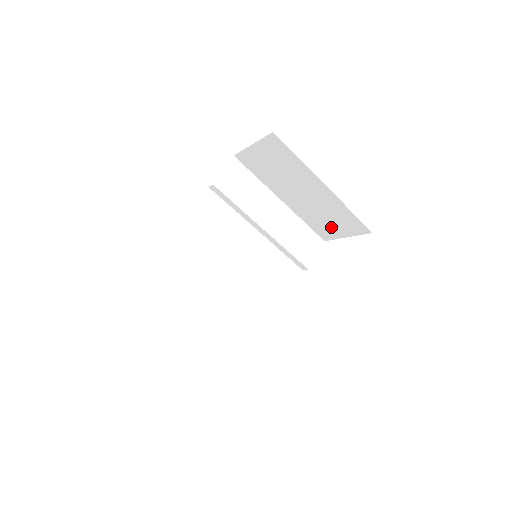
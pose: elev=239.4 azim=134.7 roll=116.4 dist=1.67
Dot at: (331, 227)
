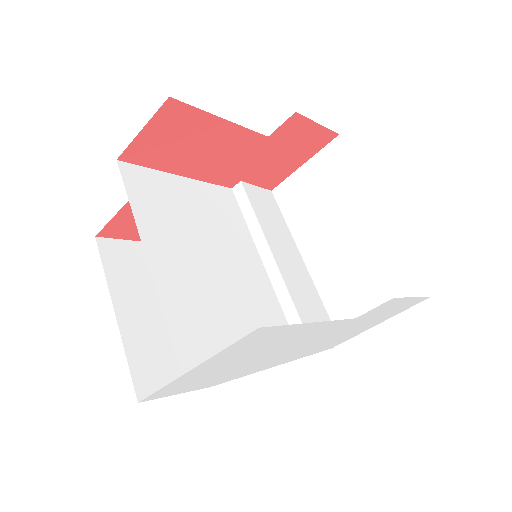
Dot at: (363, 302)
